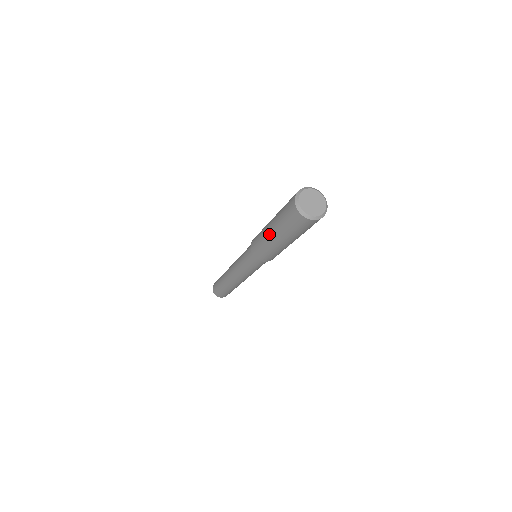
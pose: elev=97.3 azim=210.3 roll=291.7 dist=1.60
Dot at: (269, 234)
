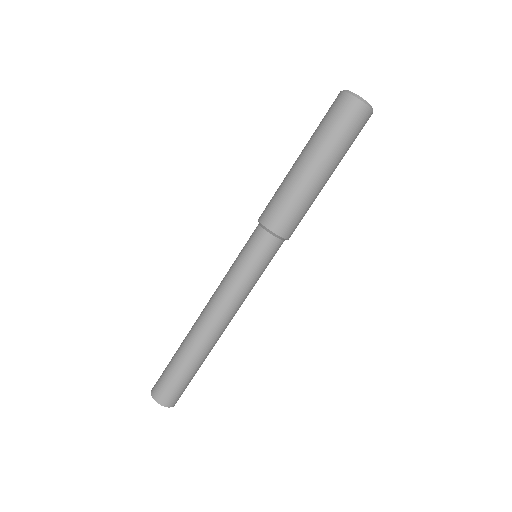
Dot at: (299, 166)
